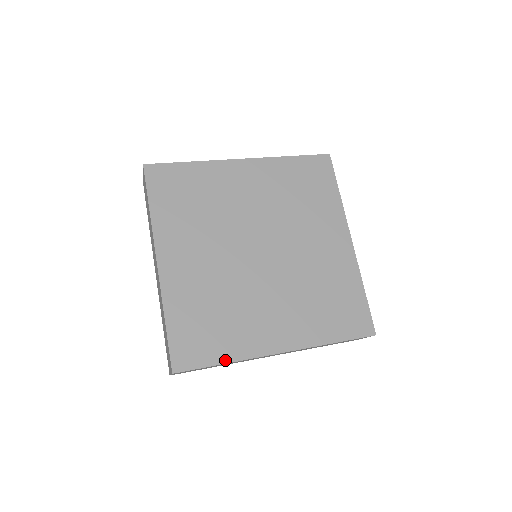
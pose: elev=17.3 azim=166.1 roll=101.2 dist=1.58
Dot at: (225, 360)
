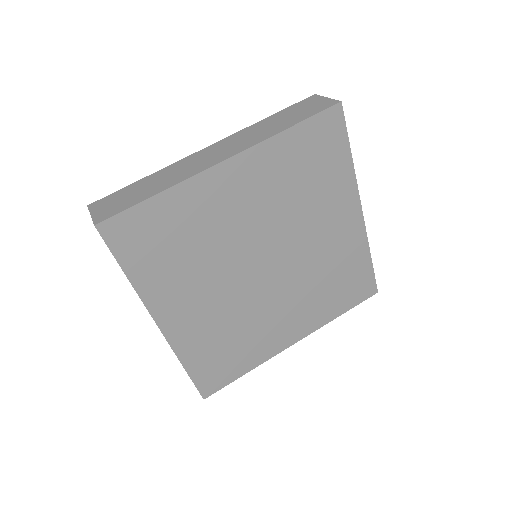
Dot at: (247, 371)
